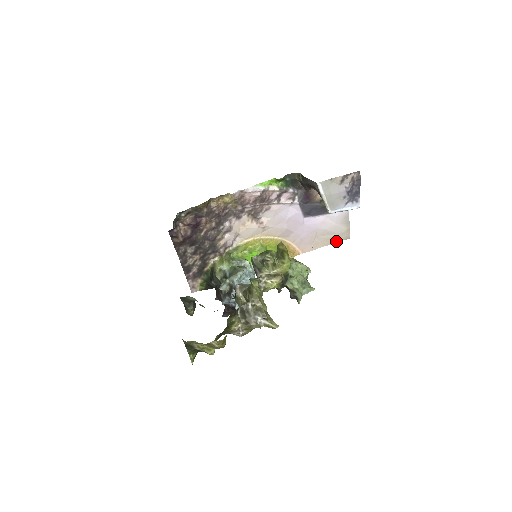
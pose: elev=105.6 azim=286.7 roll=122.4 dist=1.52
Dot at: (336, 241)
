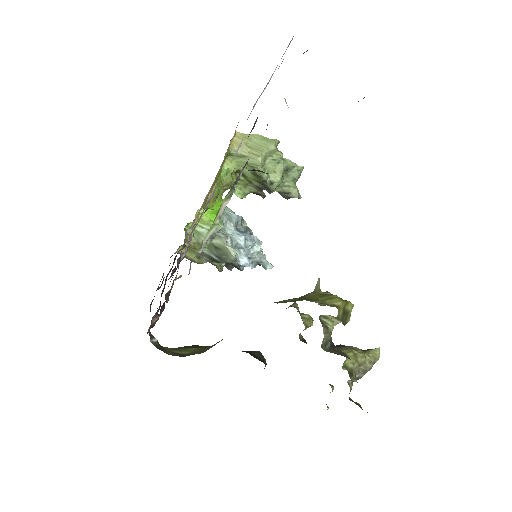
Dot at: occluded
